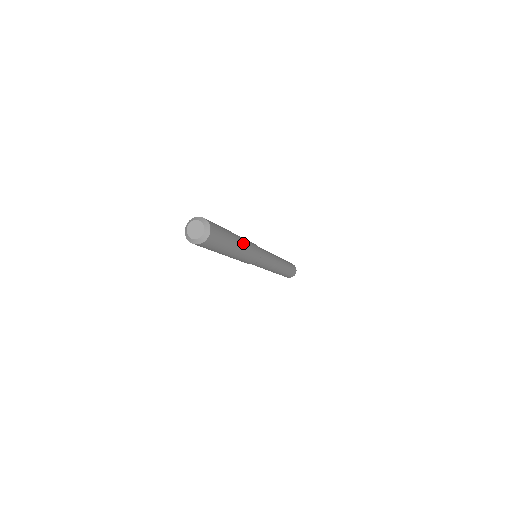
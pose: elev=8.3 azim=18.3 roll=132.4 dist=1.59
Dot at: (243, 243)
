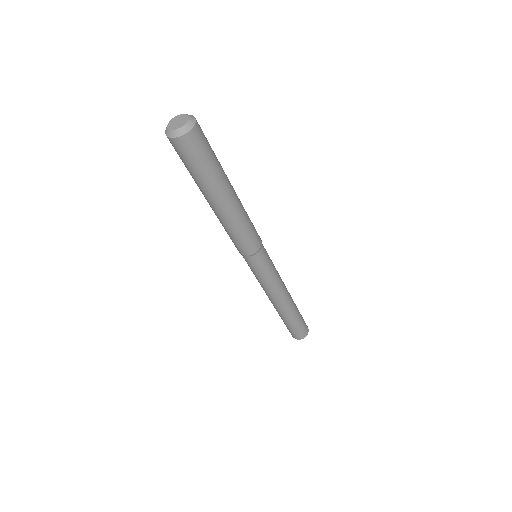
Dot at: (234, 209)
